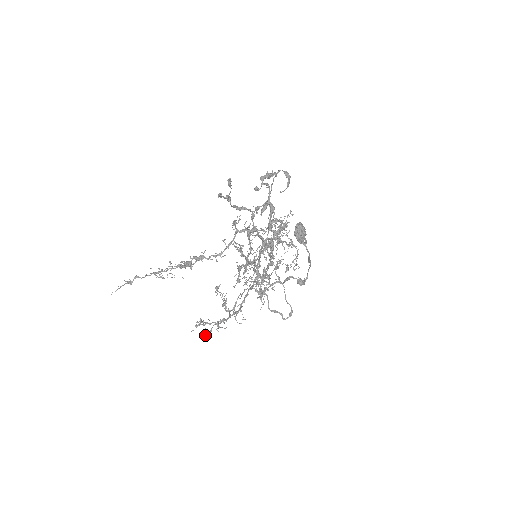
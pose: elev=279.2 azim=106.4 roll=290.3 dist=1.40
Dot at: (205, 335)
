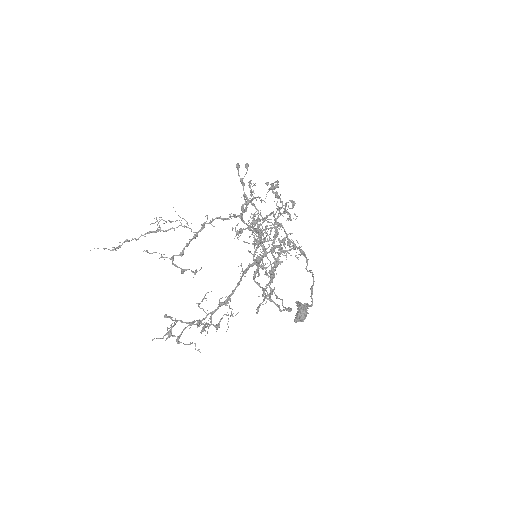
Dot at: (174, 323)
